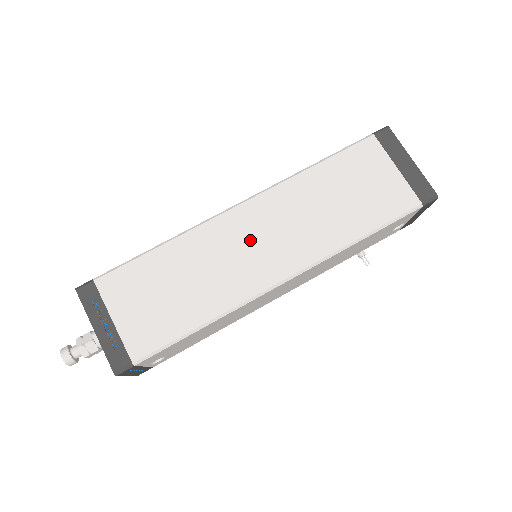
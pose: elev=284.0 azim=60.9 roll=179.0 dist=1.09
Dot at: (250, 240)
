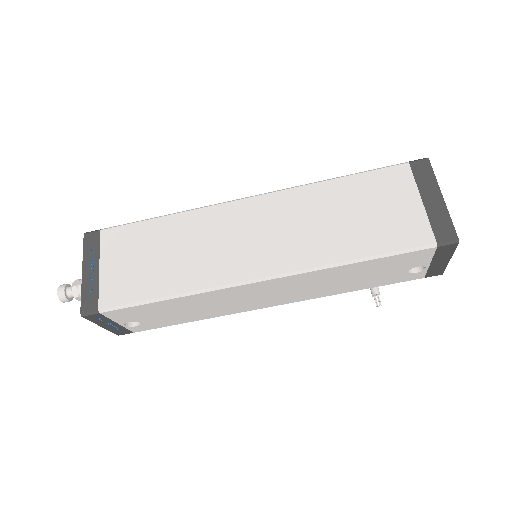
Dot at: (244, 232)
